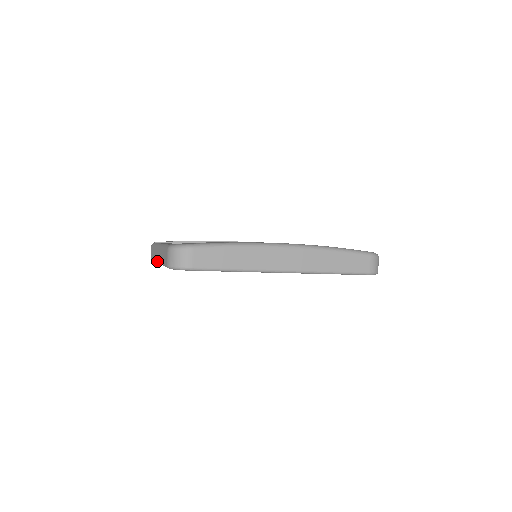
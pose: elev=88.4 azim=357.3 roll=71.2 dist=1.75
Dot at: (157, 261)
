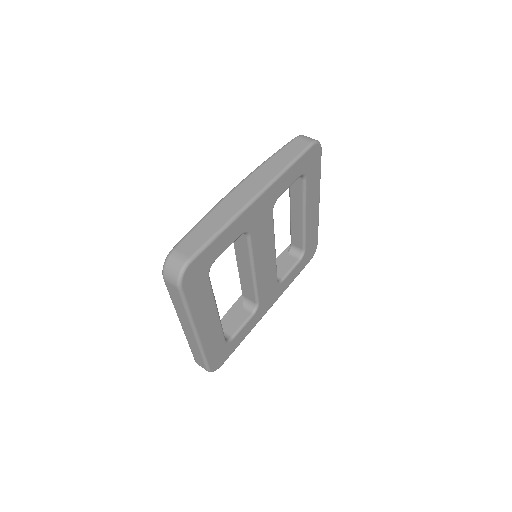
Dot at: (194, 336)
